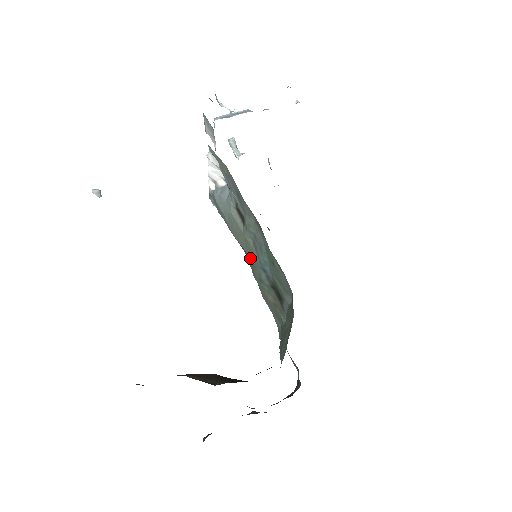
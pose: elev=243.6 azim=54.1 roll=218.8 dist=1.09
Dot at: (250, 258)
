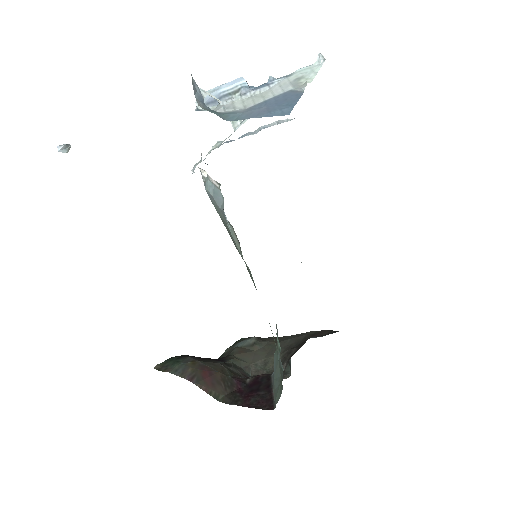
Dot at: (249, 272)
